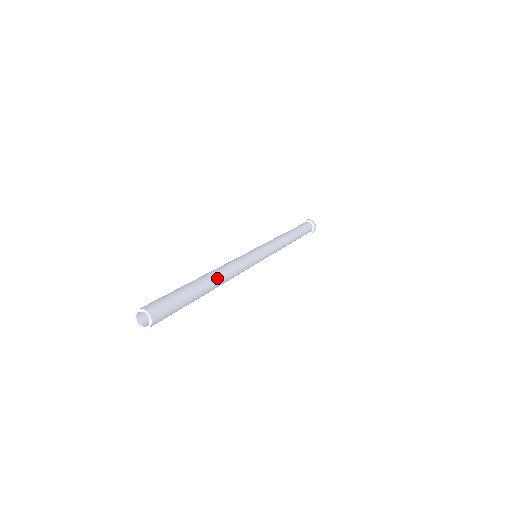
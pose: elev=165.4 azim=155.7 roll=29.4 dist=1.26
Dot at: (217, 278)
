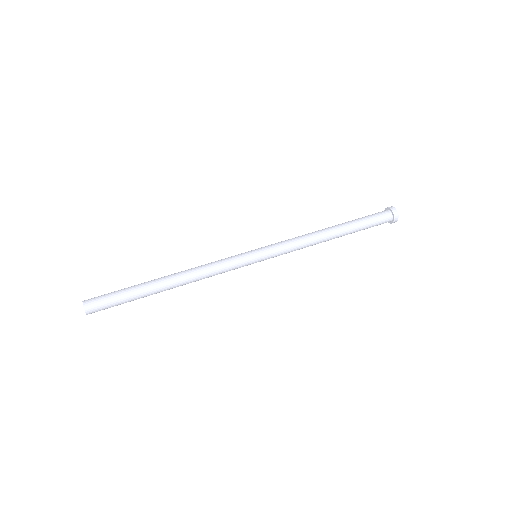
Dot at: (174, 281)
